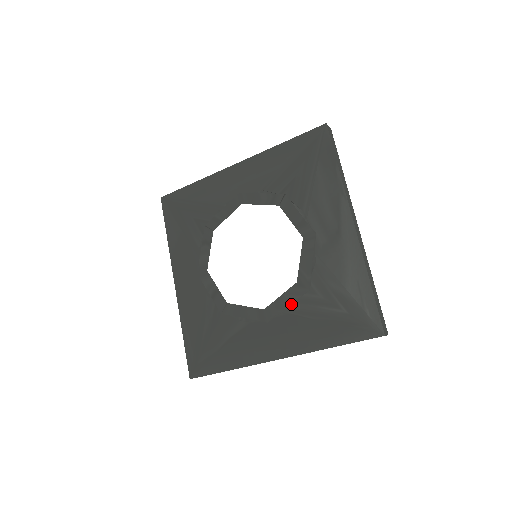
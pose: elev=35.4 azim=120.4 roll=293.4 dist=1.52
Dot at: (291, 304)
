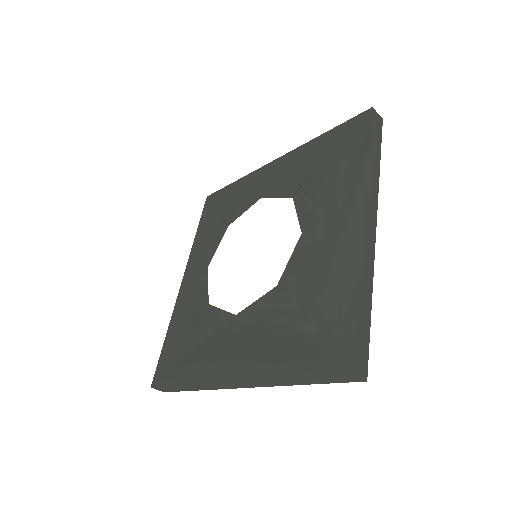
Dot at: (262, 312)
